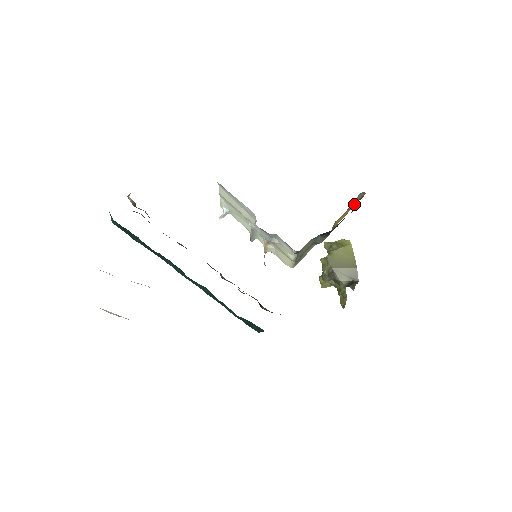
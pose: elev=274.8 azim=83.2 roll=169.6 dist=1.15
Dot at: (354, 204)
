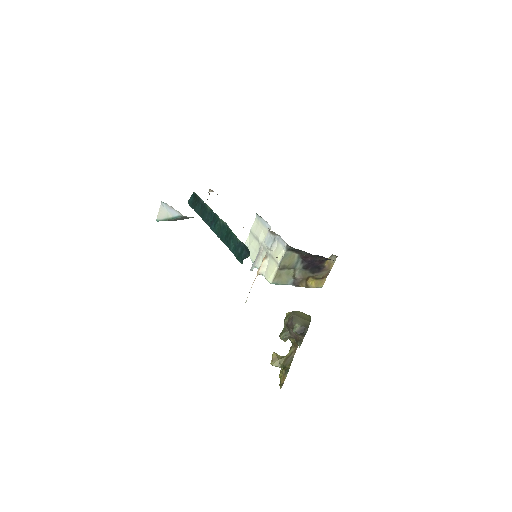
Dot at: (327, 261)
